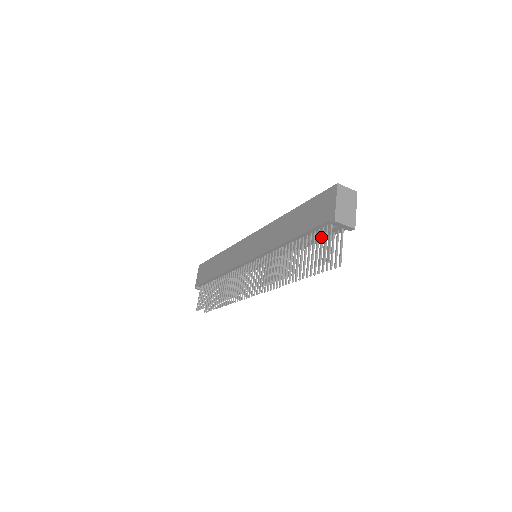
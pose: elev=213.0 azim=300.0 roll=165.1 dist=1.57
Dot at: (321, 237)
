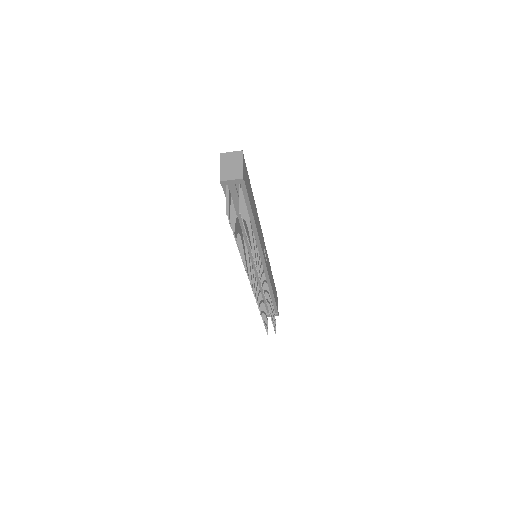
Dot at: occluded
